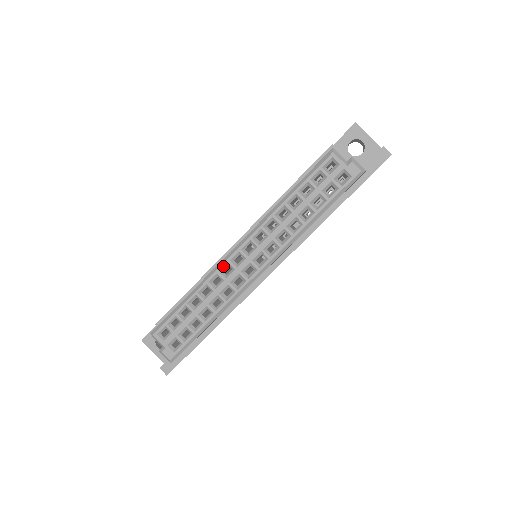
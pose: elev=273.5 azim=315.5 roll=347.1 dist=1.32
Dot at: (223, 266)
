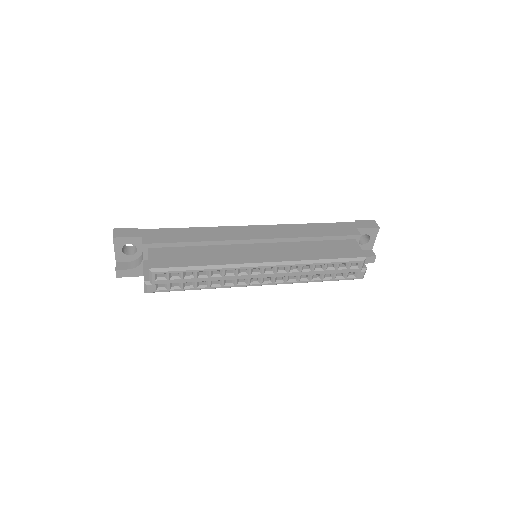
Dot at: (244, 268)
